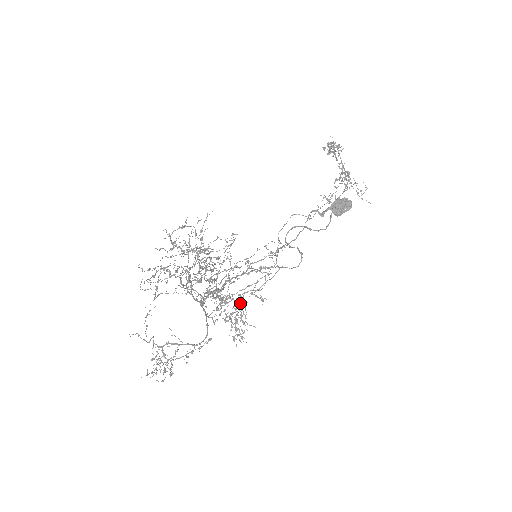
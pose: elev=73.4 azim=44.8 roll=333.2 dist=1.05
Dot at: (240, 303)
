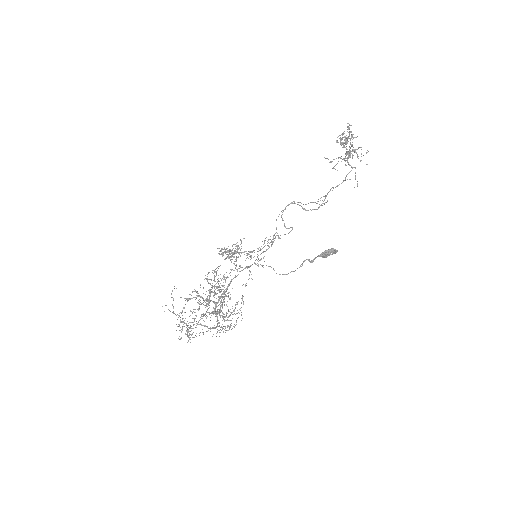
Dot at: occluded
